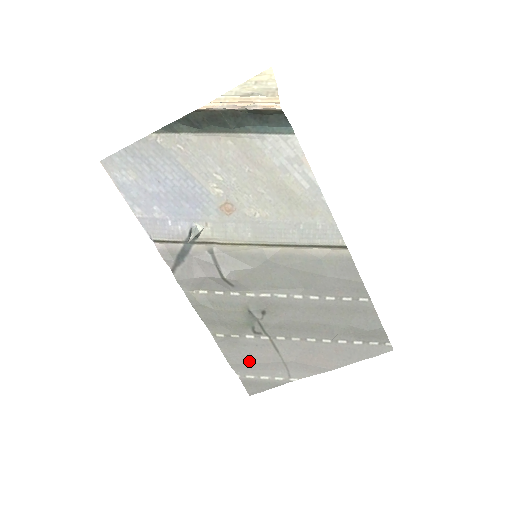
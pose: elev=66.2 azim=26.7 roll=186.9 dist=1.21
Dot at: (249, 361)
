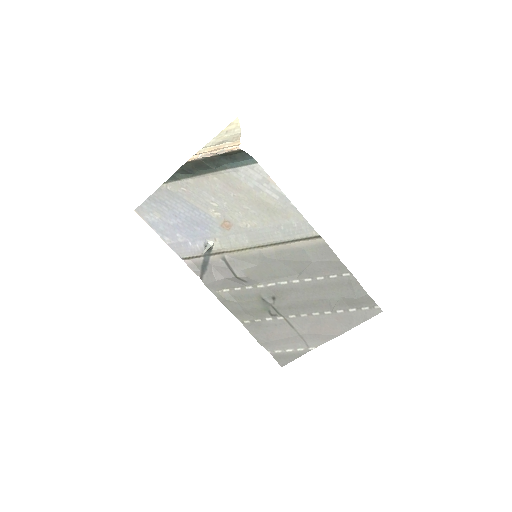
Dot at: (273, 339)
